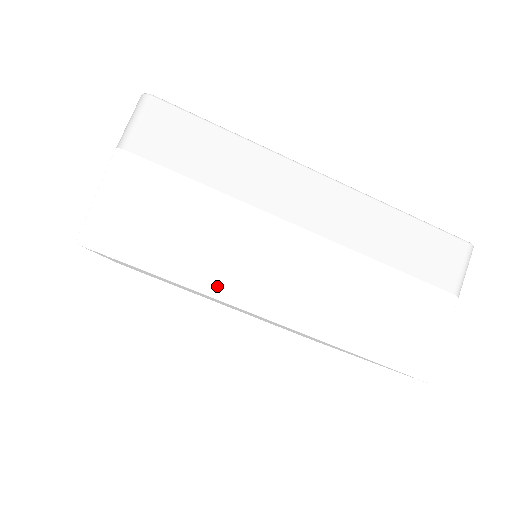
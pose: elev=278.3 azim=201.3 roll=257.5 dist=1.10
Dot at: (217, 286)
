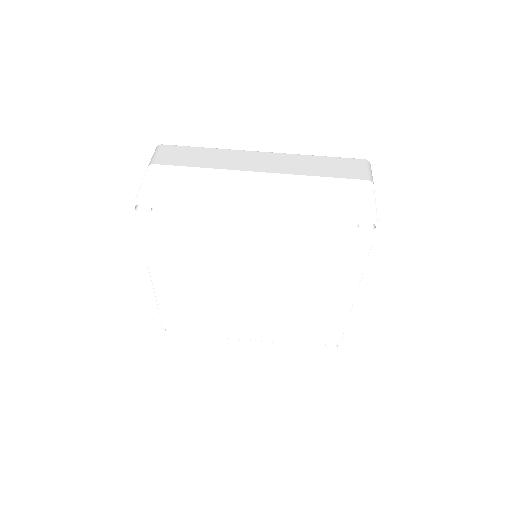
Dot at: (219, 204)
